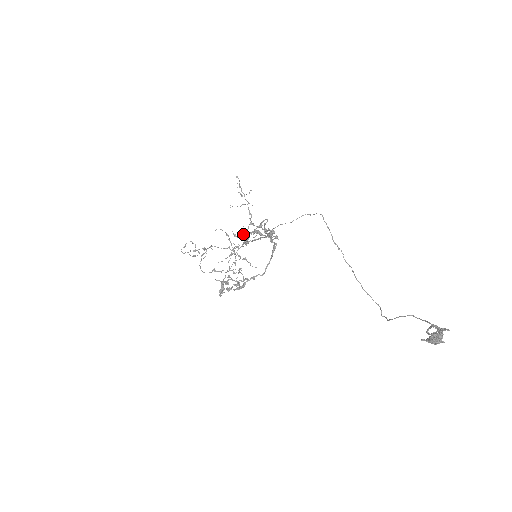
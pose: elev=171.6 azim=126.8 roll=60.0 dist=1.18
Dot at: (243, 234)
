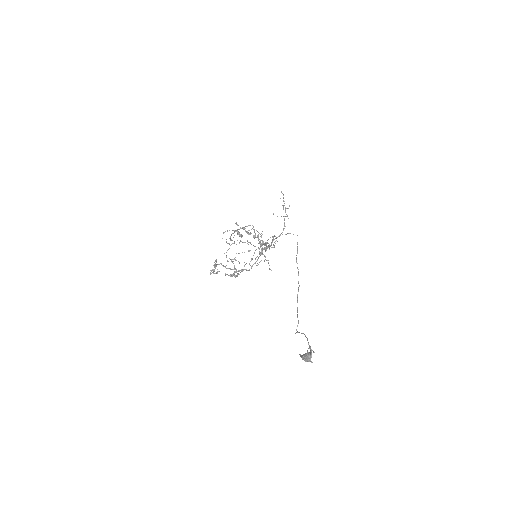
Dot at: (272, 240)
